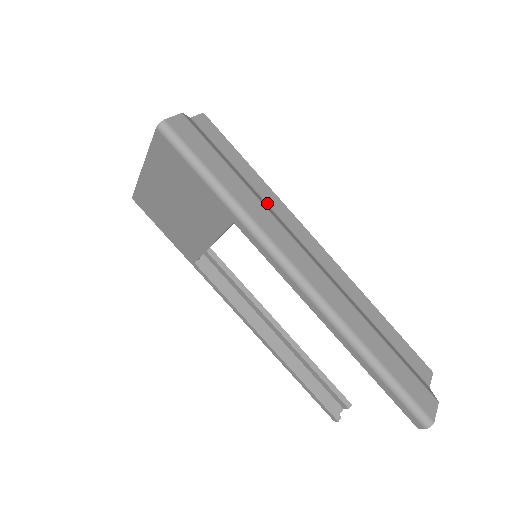
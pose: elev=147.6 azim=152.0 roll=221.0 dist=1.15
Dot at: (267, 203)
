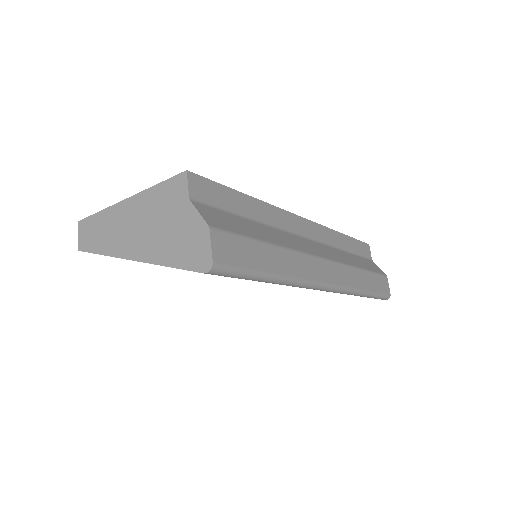
Dot at: (273, 225)
